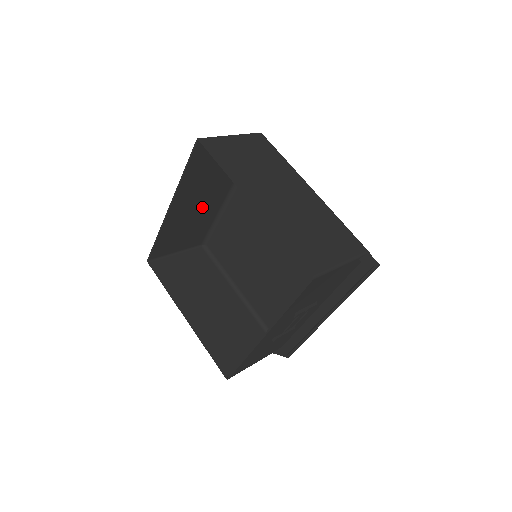
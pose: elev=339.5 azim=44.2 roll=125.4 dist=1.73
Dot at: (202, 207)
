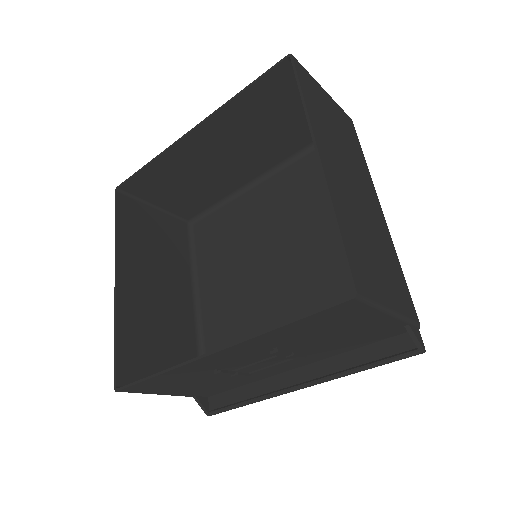
Dot at: (224, 166)
